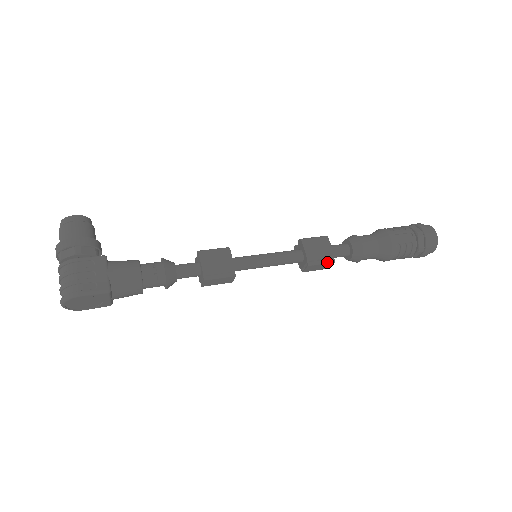
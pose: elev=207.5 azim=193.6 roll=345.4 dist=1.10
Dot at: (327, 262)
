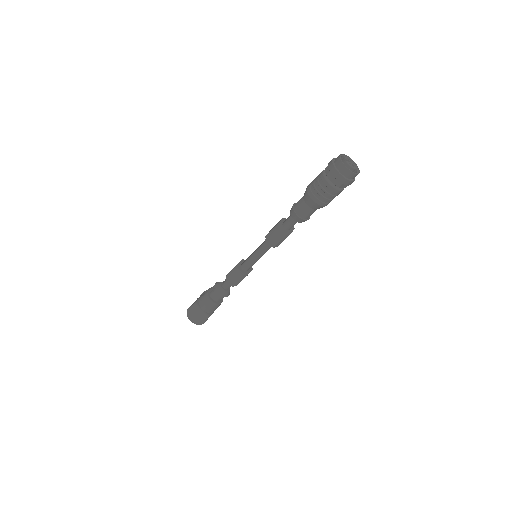
Dot at: (274, 230)
